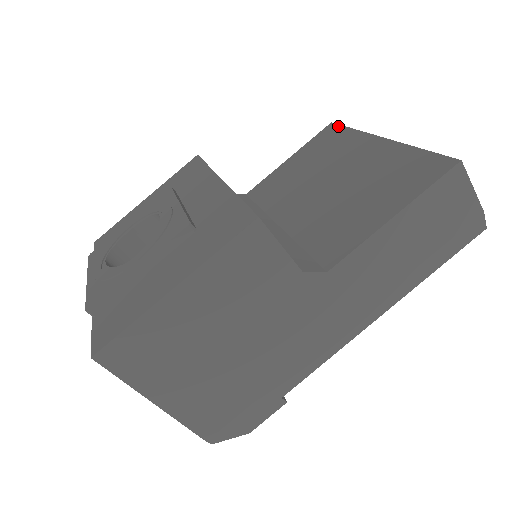
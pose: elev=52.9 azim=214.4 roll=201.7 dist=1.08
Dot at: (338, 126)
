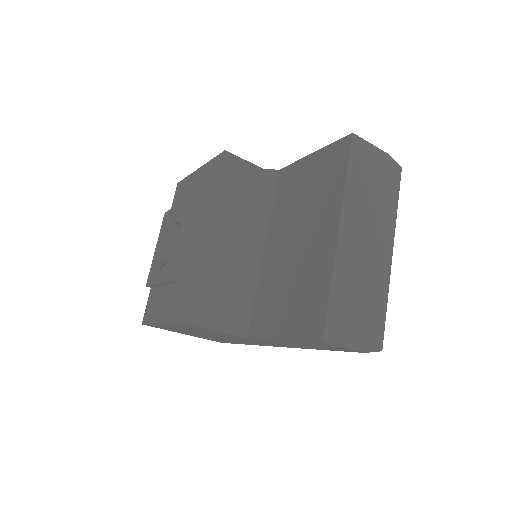
Dot at: (347, 152)
